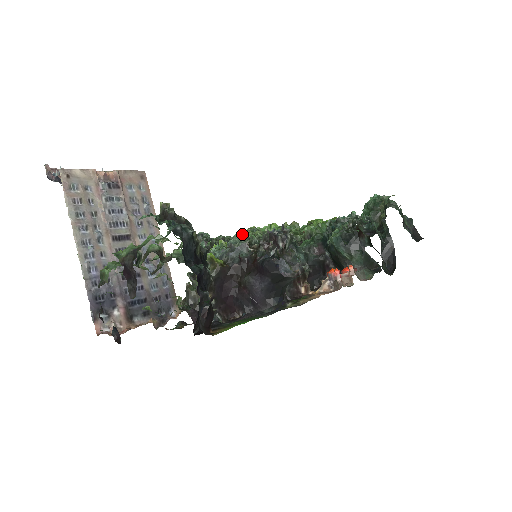
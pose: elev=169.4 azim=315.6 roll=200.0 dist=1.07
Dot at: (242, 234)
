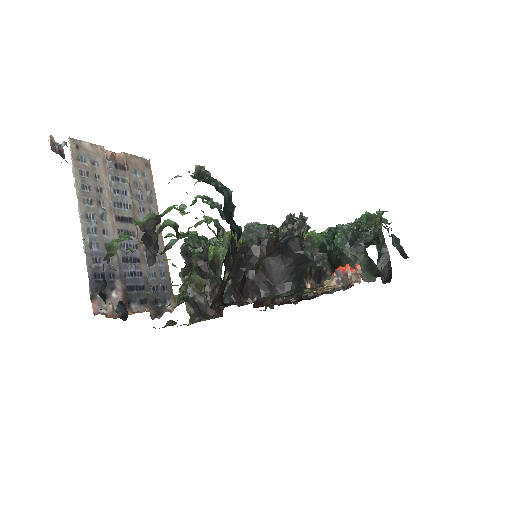
Dot at: occluded
